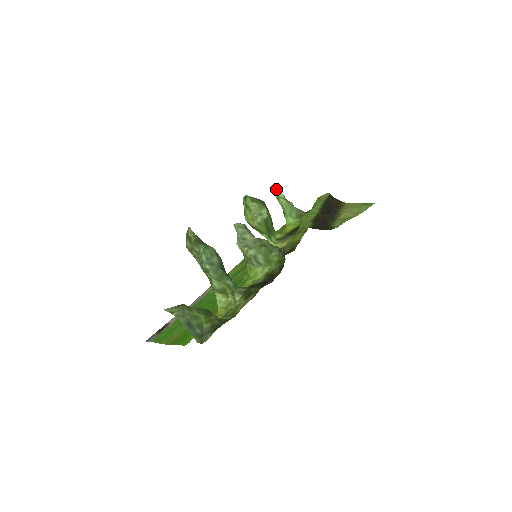
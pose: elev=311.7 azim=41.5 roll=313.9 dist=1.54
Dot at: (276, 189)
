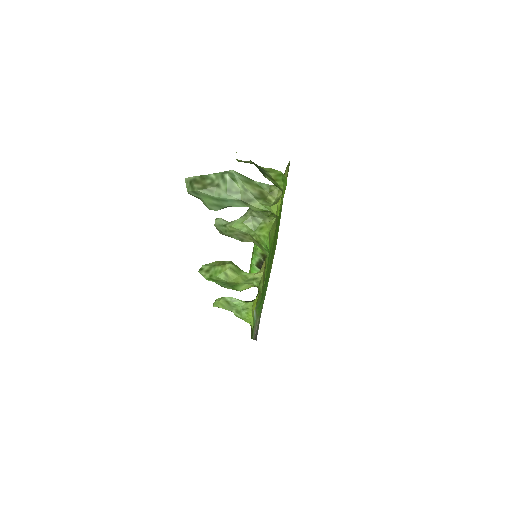
Dot at: (215, 300)
